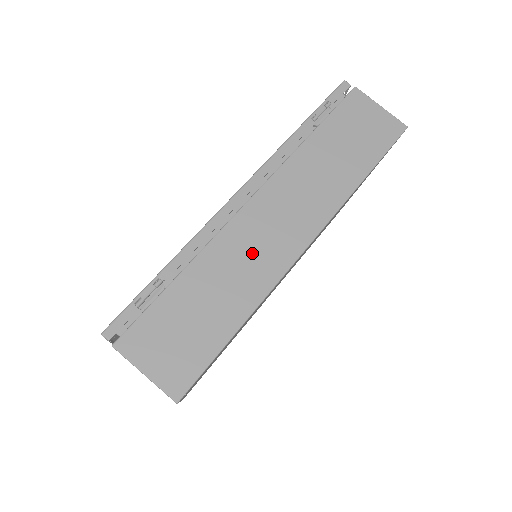
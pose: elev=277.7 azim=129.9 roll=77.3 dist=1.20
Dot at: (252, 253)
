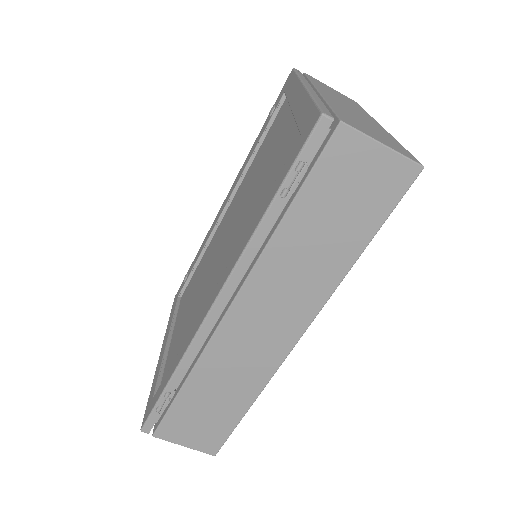
Dot at: (243, 358)
